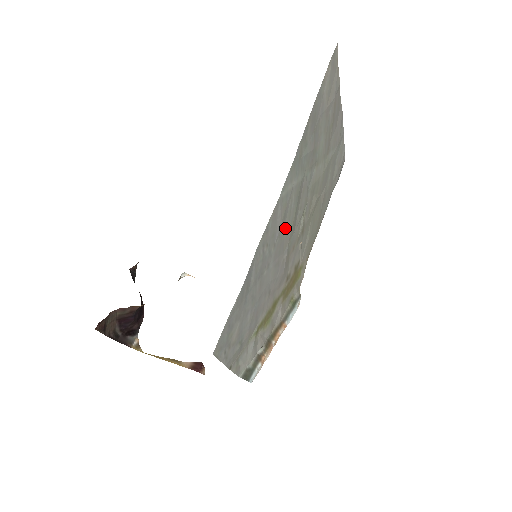
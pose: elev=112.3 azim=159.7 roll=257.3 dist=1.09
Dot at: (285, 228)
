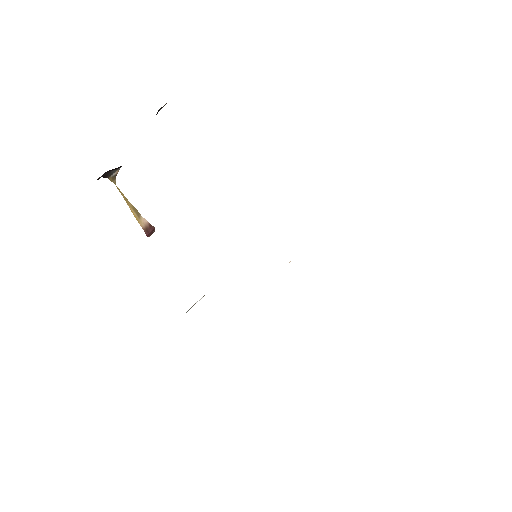
Dot at: occluded
